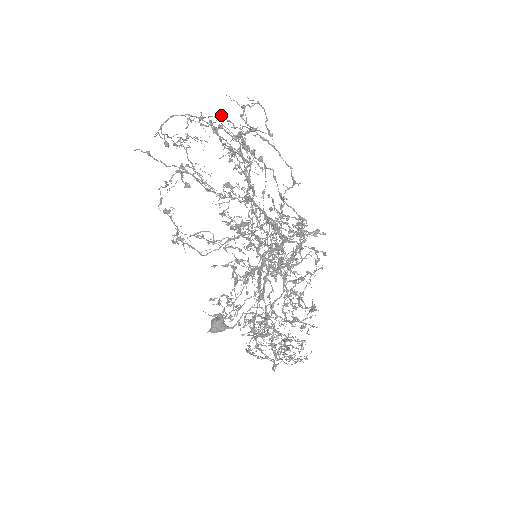
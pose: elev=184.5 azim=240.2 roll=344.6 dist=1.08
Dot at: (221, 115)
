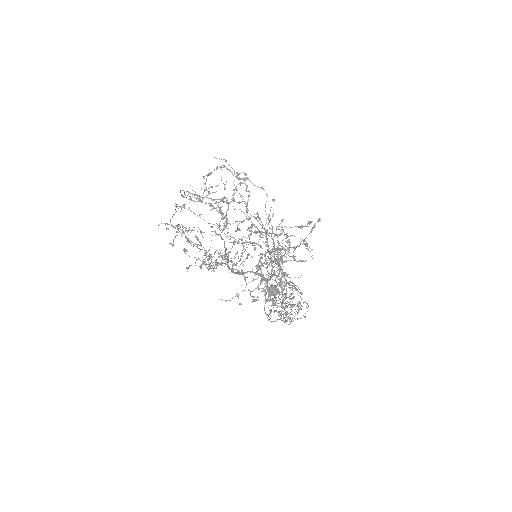
Dot at: occluded
